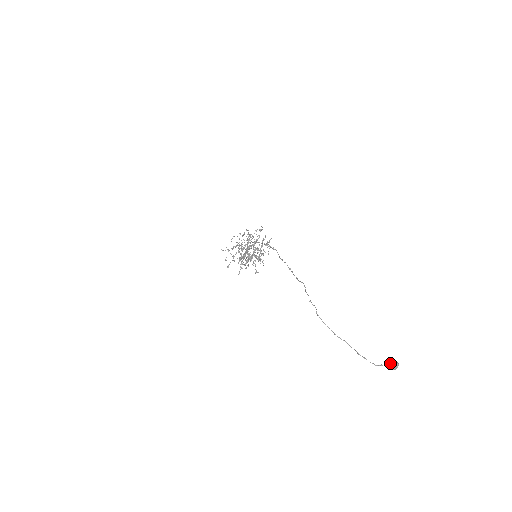
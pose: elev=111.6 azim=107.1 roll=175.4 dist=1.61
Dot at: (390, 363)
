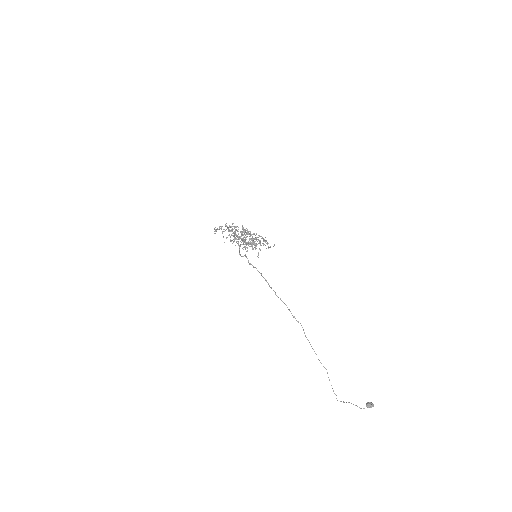
Dot at: (369, 407)
